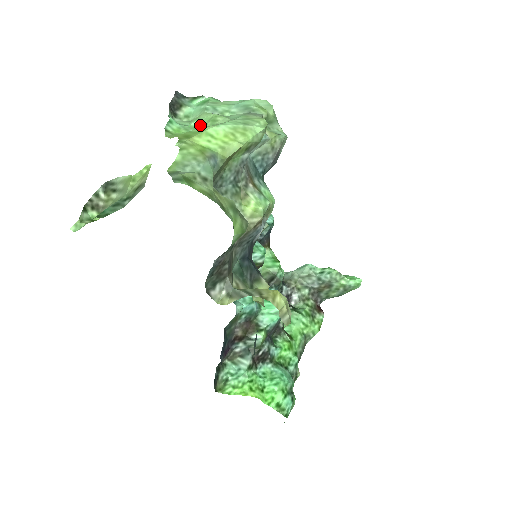
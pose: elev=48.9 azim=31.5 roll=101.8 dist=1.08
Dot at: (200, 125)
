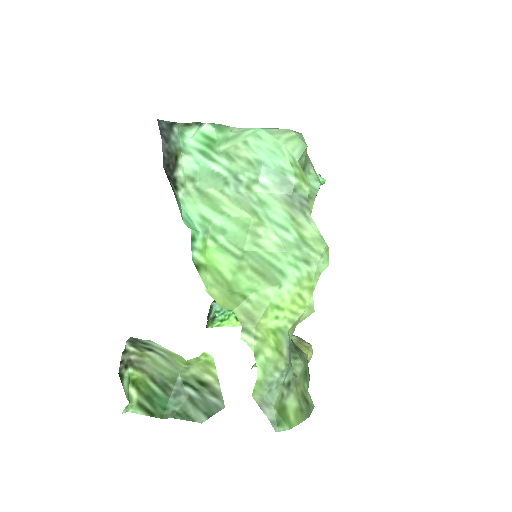
Dot at: (230, 230)
